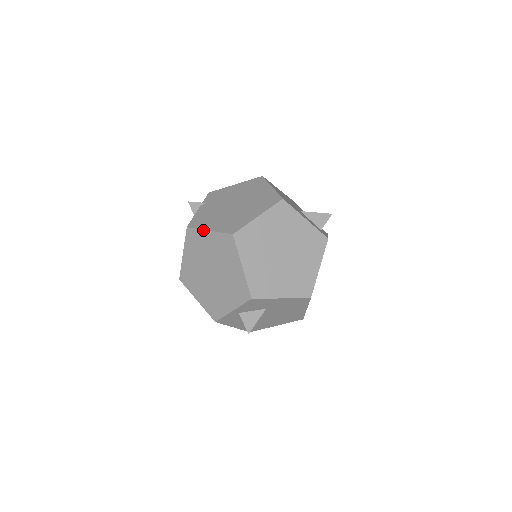
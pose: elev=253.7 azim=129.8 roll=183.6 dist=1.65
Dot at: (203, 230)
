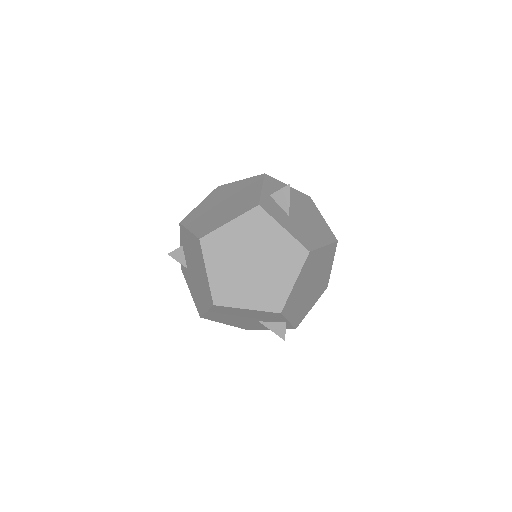
Dot at: (194, 208)
